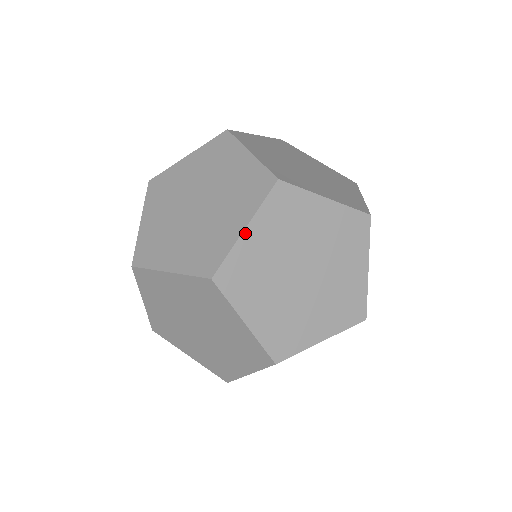
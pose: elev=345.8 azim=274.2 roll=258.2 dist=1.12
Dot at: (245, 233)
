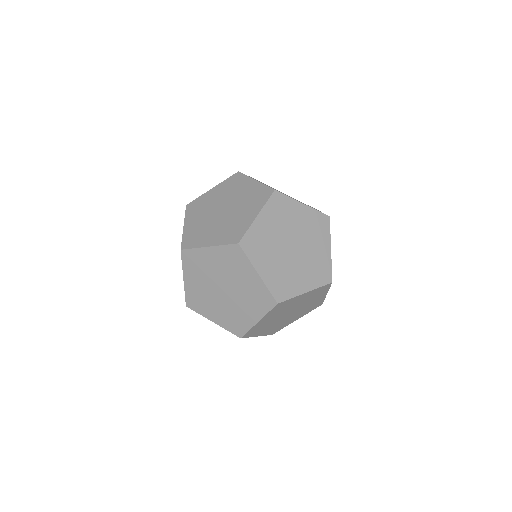
Dot at: (257, 218)
